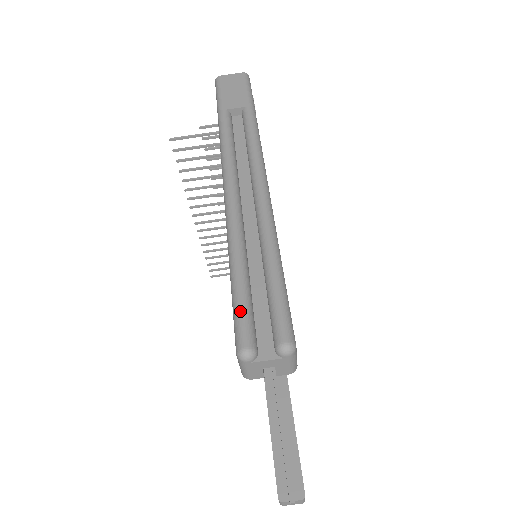
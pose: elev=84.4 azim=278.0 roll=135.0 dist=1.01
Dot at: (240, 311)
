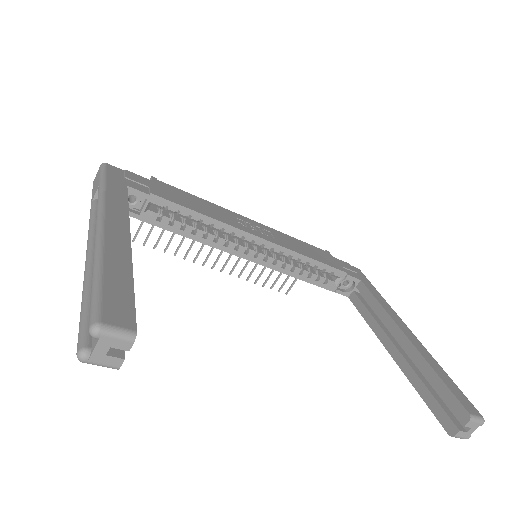
Dot at: occluded
